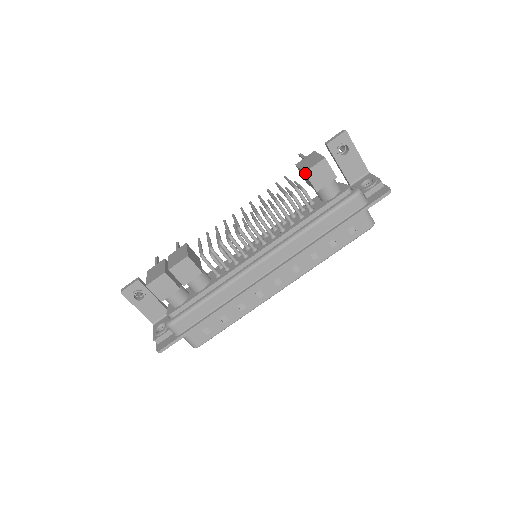
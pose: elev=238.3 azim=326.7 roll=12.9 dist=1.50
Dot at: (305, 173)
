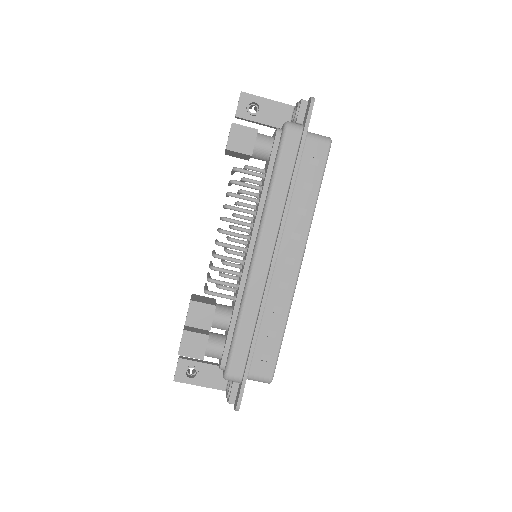
Dot at: (227, 149)
